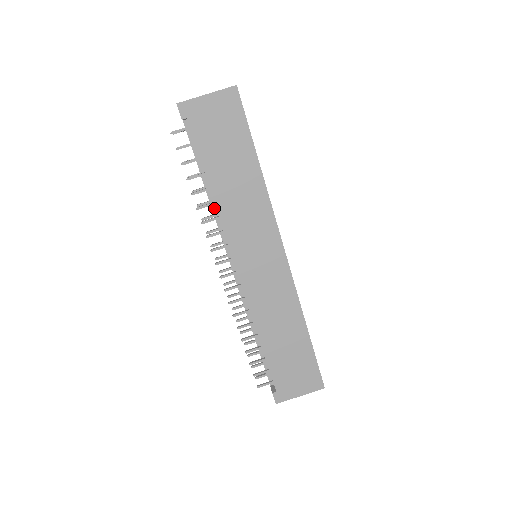
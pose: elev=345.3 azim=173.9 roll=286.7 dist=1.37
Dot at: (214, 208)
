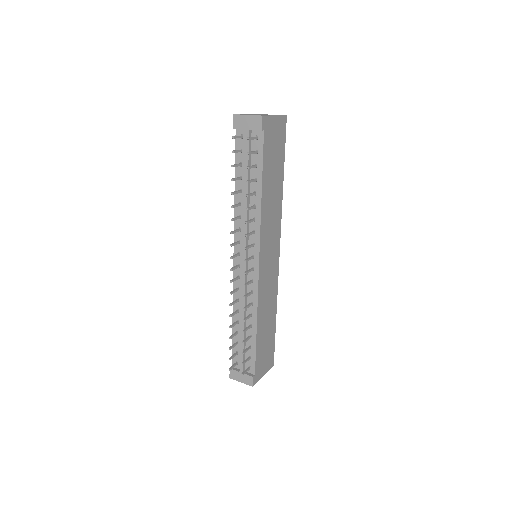
Dot at: (248, 211)
